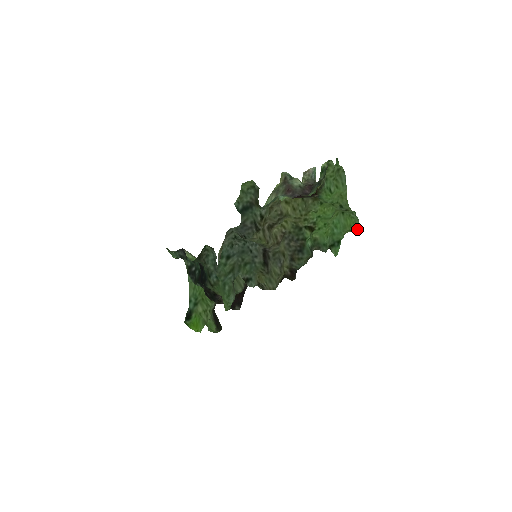
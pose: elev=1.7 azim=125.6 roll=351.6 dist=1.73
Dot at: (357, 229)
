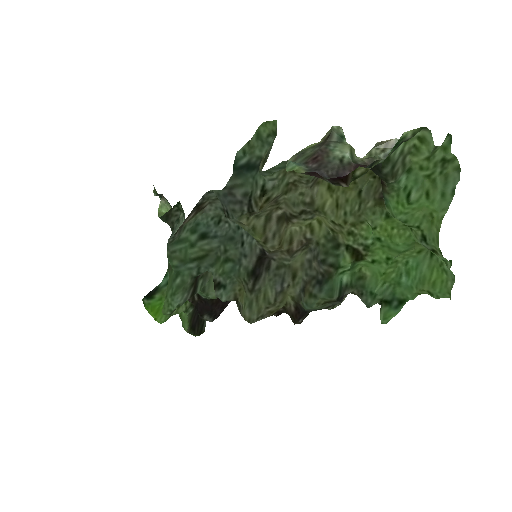
Dot at: (444, 296)
